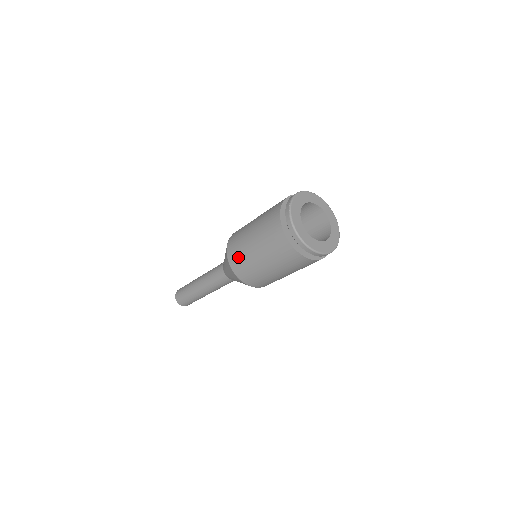
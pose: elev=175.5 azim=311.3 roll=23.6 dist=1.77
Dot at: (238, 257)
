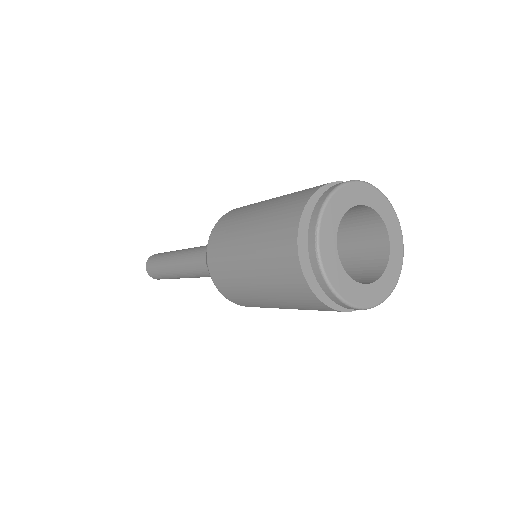
Dot at: (230, 288)
